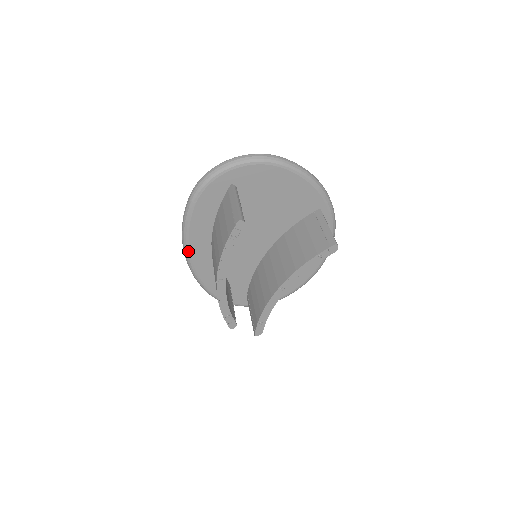
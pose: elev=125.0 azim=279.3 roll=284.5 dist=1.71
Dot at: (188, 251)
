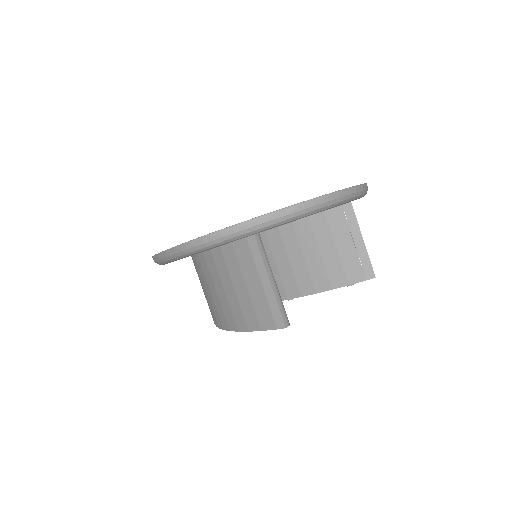
Dot at: occluded
